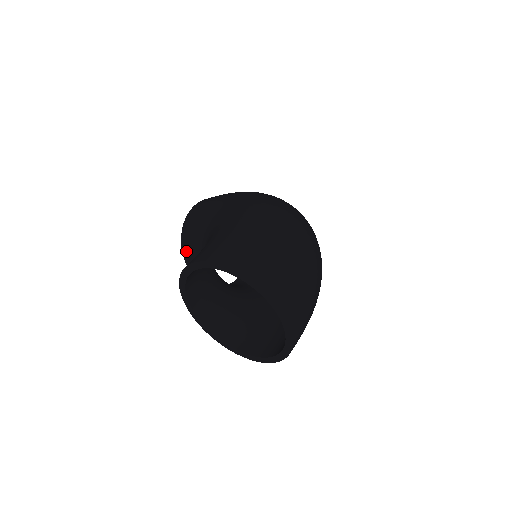
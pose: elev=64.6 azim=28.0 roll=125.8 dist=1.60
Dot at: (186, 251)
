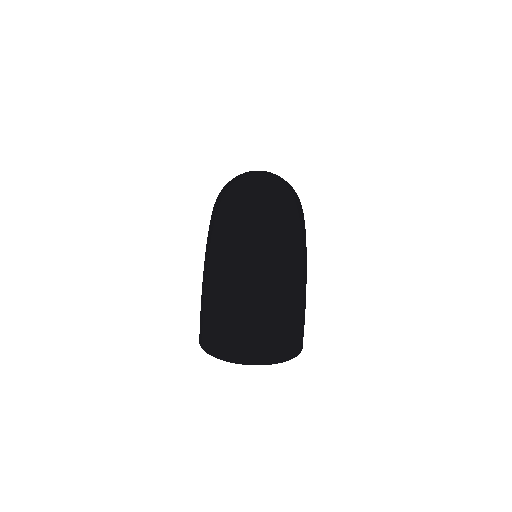
Dot at: occluded
